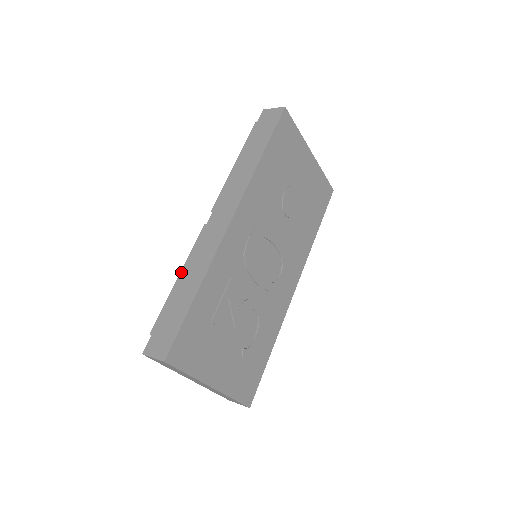
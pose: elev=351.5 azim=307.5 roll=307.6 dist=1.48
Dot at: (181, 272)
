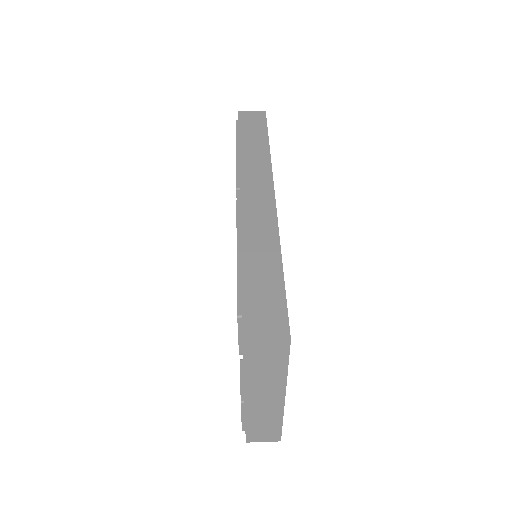
Dot at: (238, 246)
